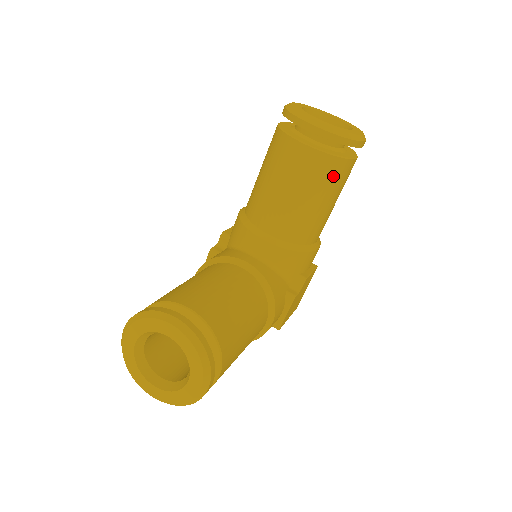
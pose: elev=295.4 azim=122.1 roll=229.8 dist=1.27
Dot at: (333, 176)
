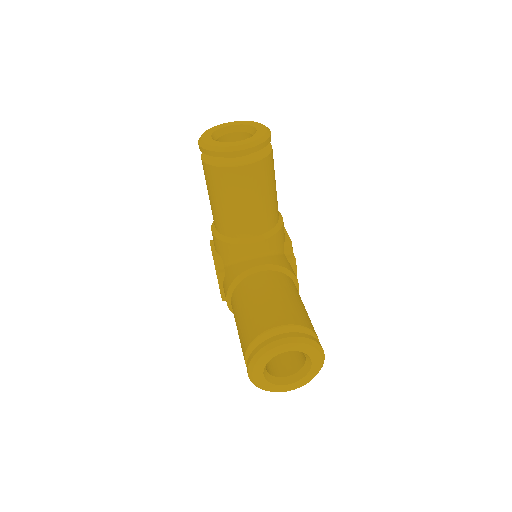
Dot at: (270, 169)
